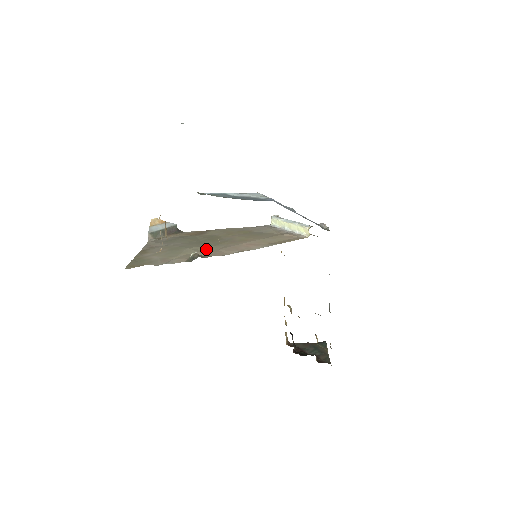
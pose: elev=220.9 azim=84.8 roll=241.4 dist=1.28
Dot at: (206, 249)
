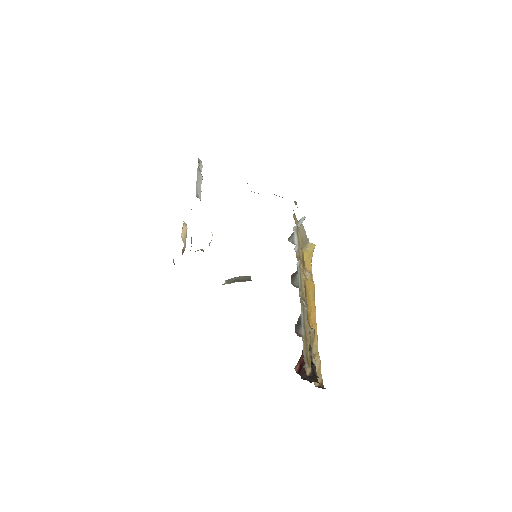
Dot at: occluded
